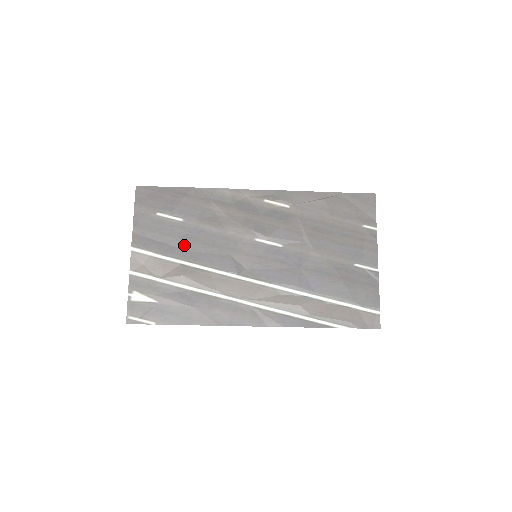
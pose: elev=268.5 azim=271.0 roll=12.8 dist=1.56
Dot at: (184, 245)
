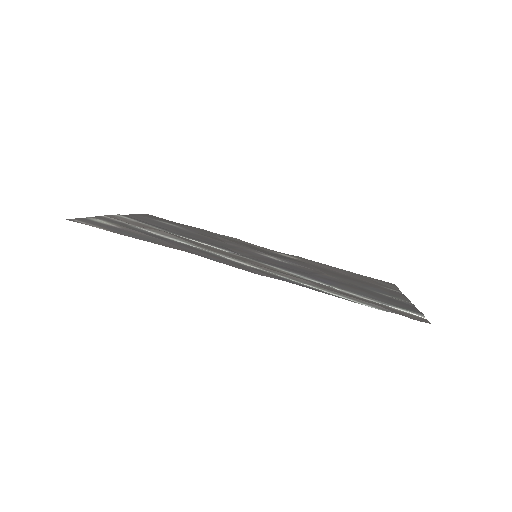
Dot at: (176, 231)
